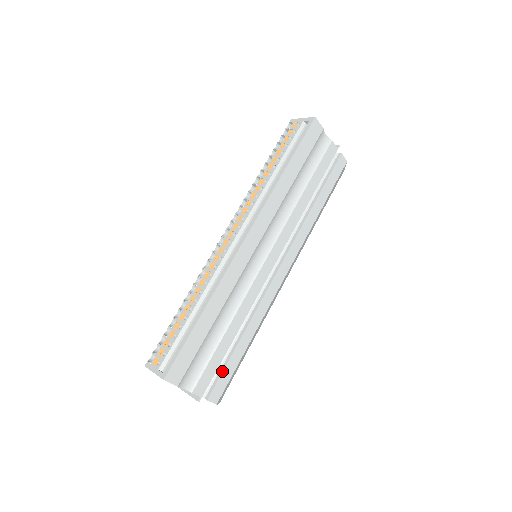
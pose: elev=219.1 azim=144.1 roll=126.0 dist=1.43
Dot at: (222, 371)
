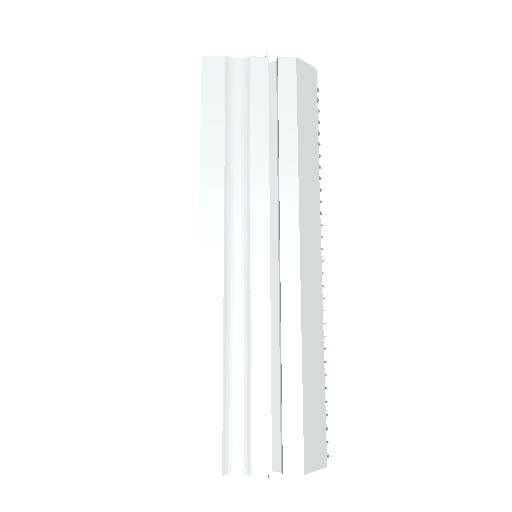
Dot at: (281, 426)
